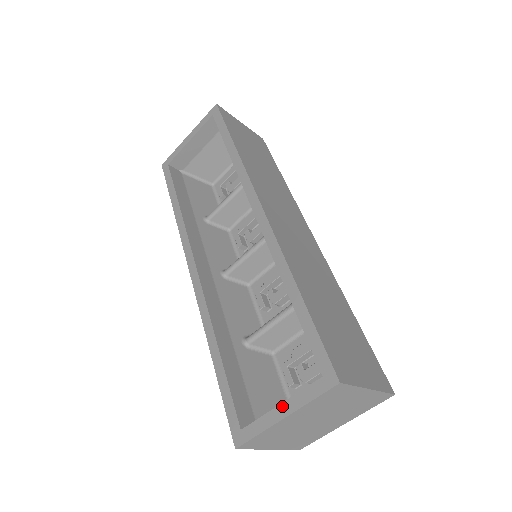
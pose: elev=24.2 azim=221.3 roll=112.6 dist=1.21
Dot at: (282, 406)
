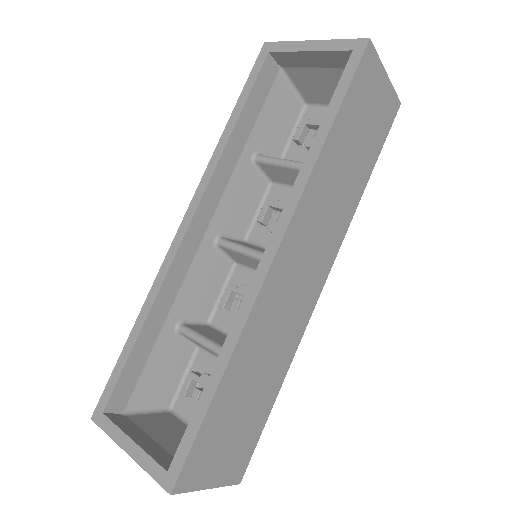
Dot at: (132, 444)
